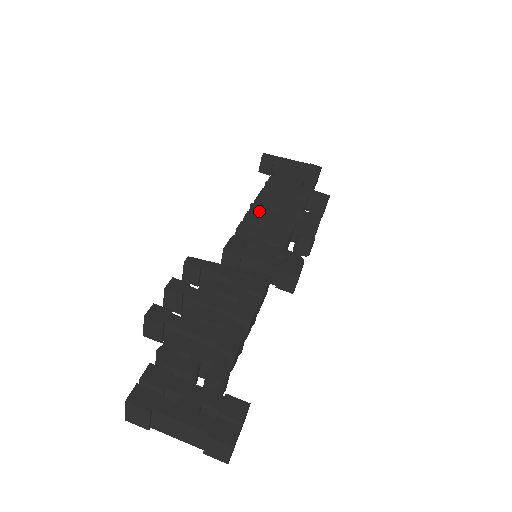
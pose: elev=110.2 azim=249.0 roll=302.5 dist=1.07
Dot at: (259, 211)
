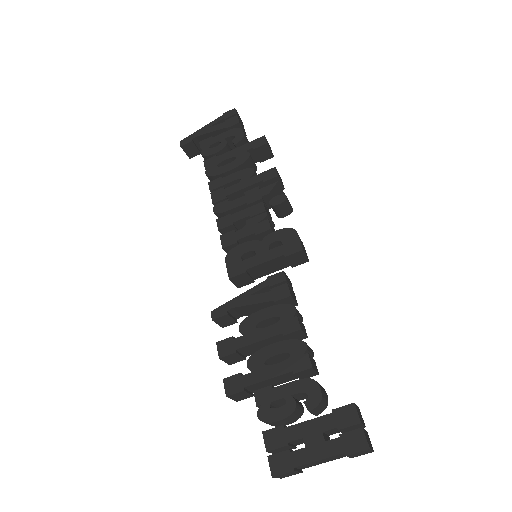
Dot at: (224, 212)
